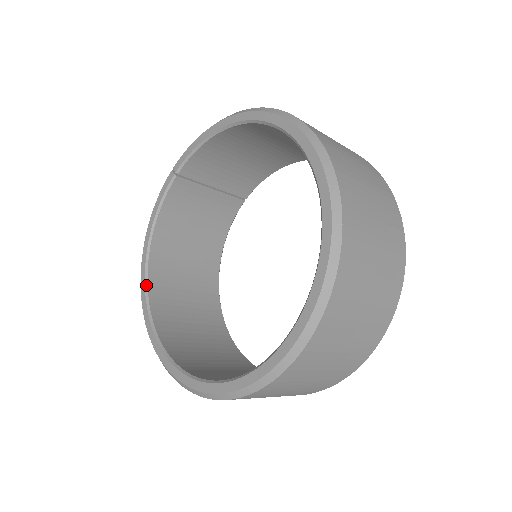
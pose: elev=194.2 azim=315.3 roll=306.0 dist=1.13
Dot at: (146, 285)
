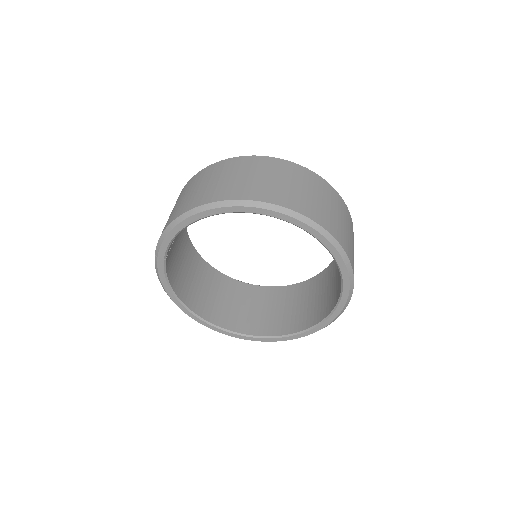
Dot at: (201, 319)
